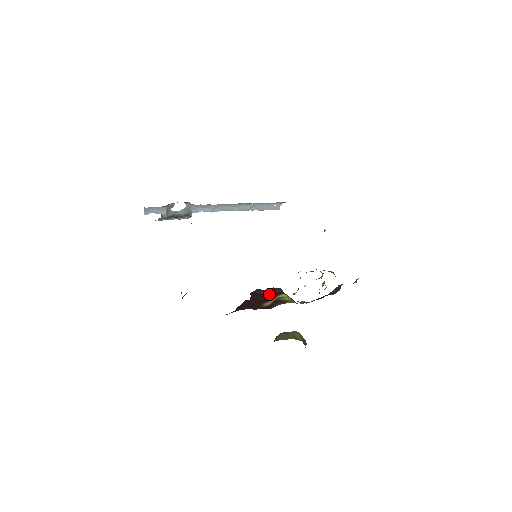
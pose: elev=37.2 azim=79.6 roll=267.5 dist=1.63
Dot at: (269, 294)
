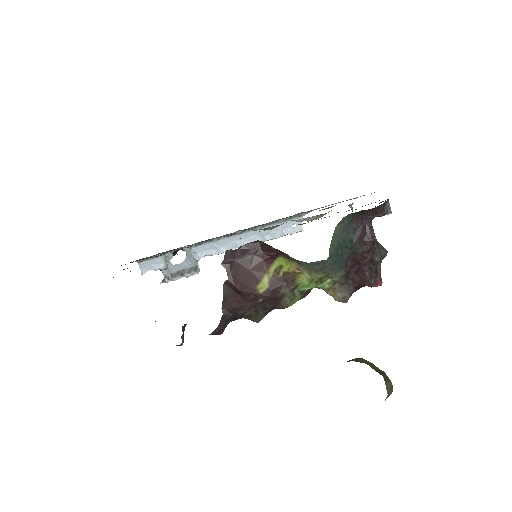
Dot at: (252, 261)
